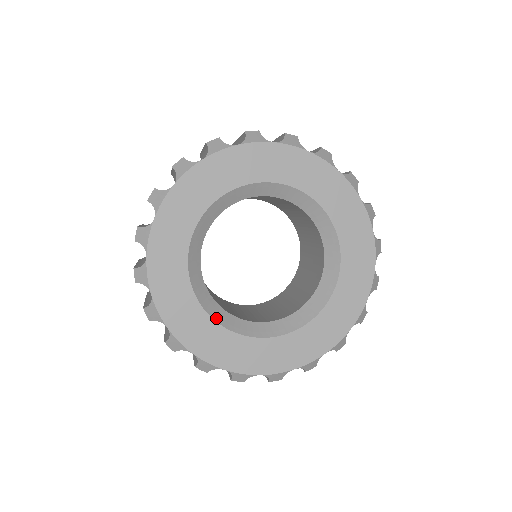
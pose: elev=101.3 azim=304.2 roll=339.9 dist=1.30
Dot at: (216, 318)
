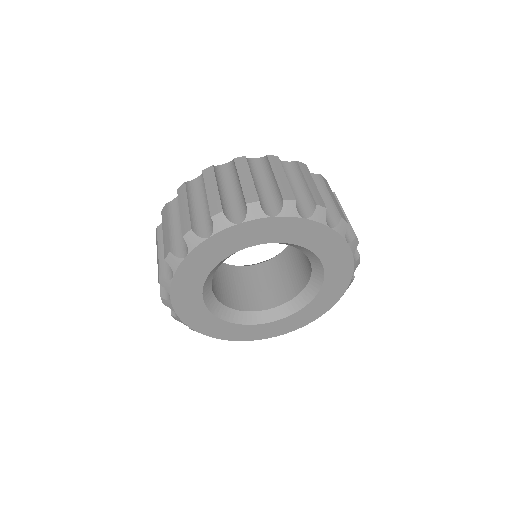
Dot at: (257, 322)
